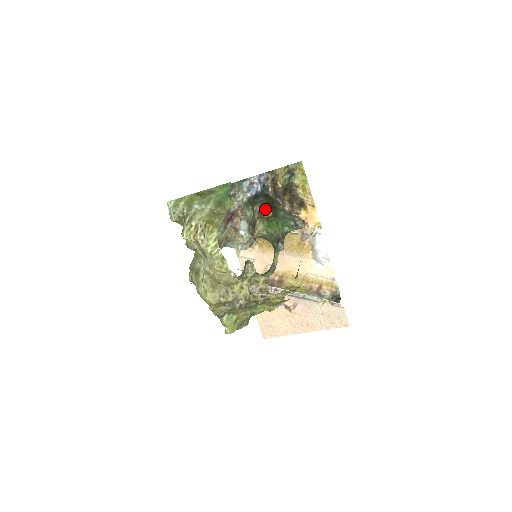
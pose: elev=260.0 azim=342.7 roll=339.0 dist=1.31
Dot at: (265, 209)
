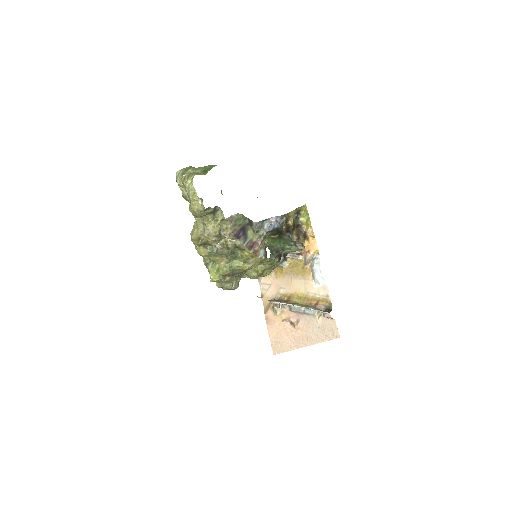
Dot at: (274, 234)
